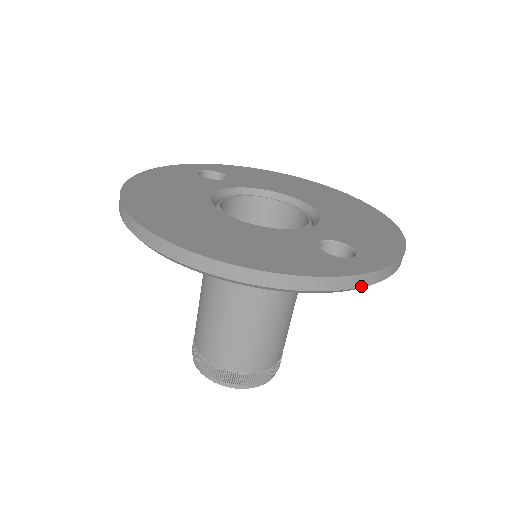
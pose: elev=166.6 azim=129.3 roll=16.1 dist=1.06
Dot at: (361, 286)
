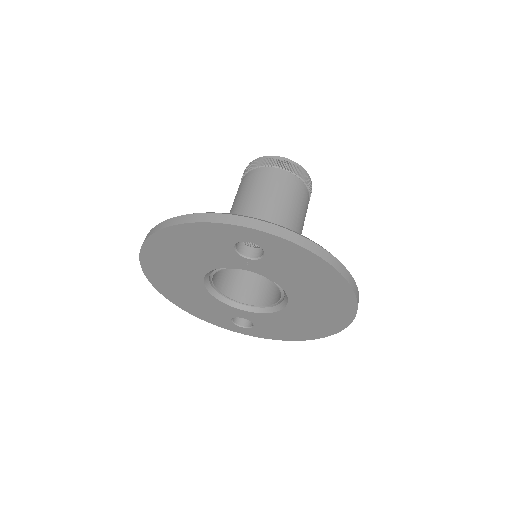
Dot at: occluded
